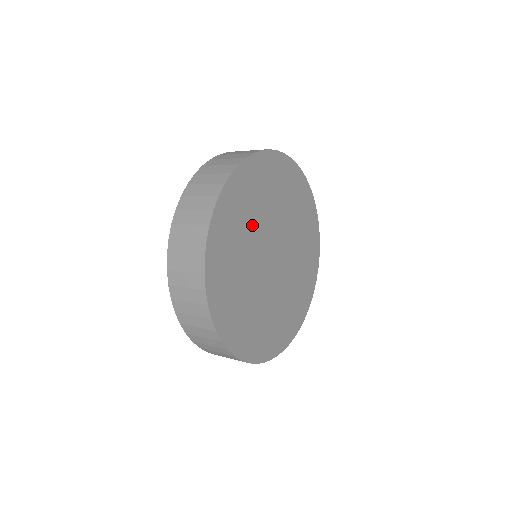
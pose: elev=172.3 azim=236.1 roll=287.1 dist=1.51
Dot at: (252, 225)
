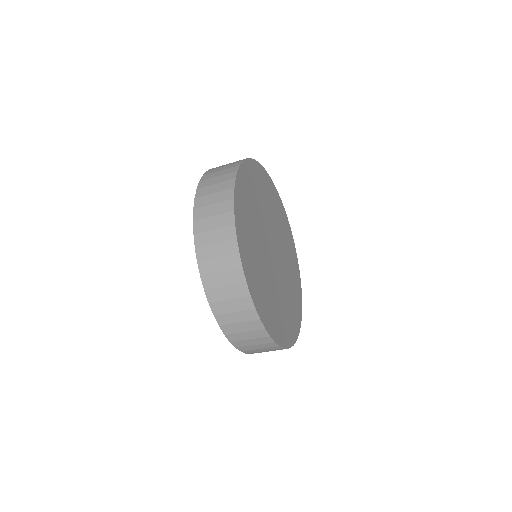
Dot at: (257, 240)
